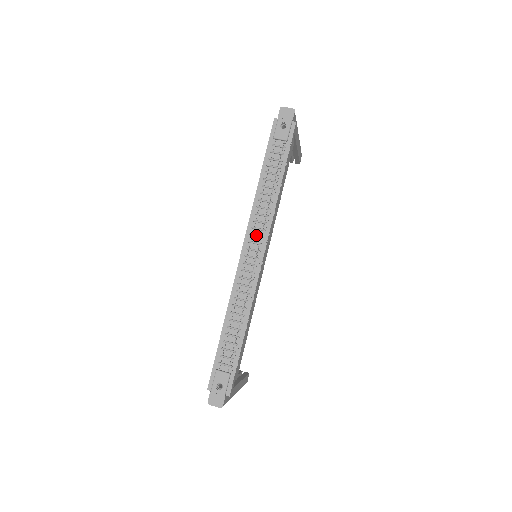
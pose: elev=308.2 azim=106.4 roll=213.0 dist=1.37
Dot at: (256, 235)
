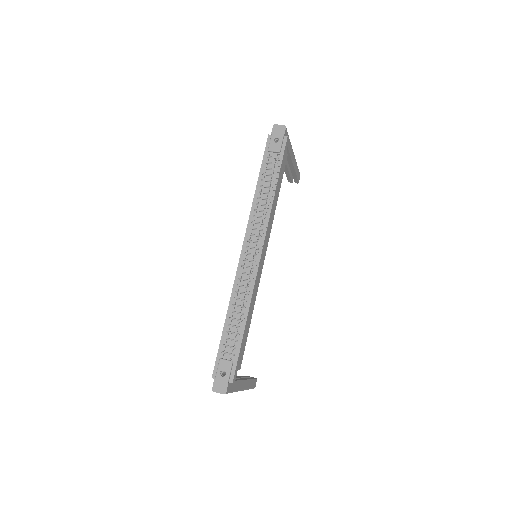
Dot at: (254, 234)
